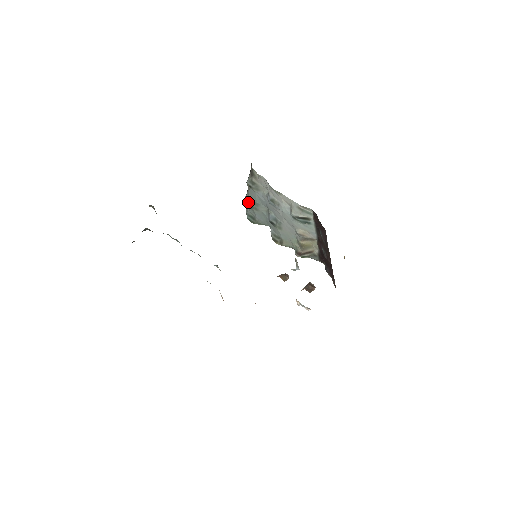
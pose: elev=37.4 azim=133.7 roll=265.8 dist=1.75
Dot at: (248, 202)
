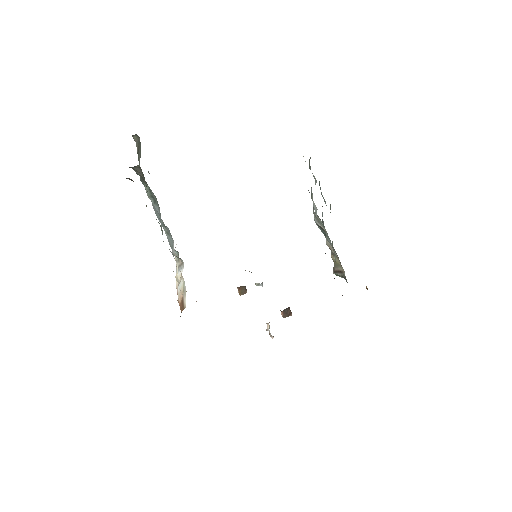
Dot at: occluded
